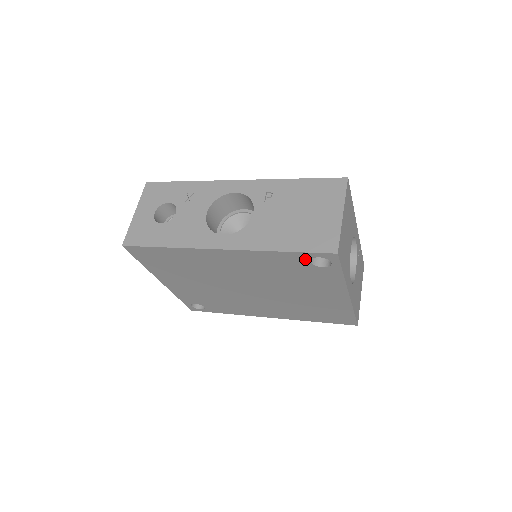
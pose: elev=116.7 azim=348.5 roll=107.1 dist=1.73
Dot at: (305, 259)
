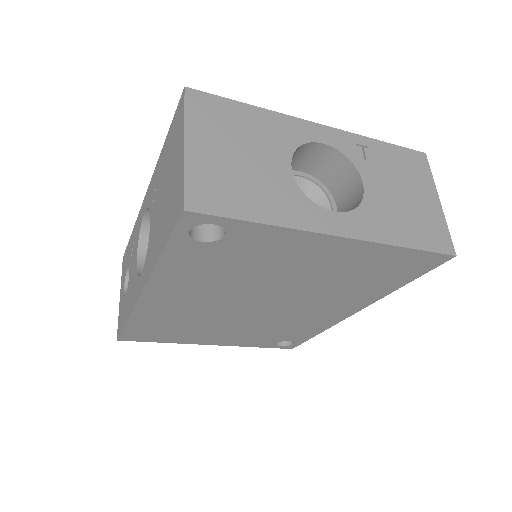
Dot at: (191, 244)
